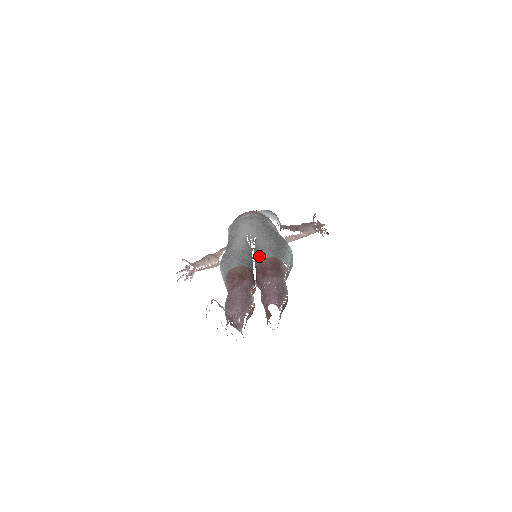
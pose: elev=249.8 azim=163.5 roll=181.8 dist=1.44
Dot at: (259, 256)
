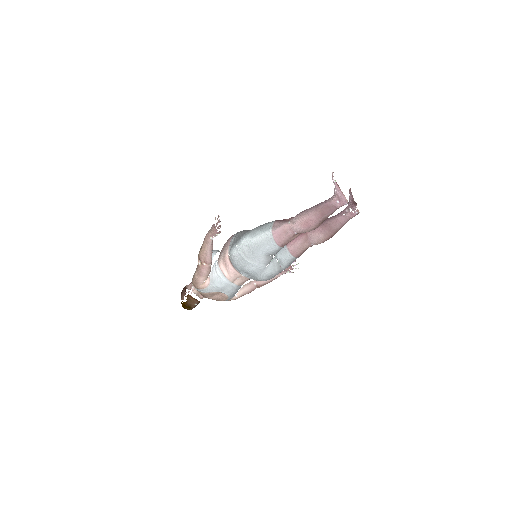
Dot at: occluded
